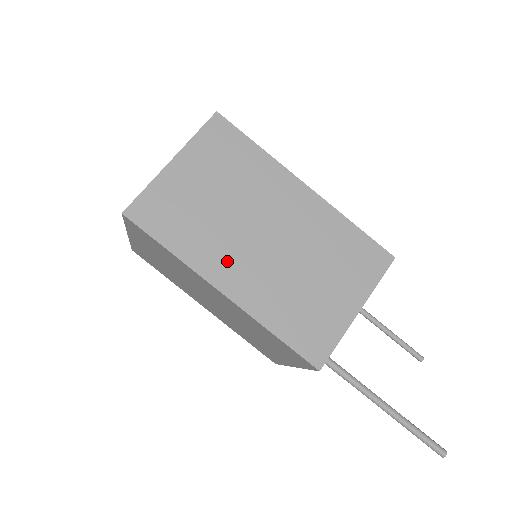
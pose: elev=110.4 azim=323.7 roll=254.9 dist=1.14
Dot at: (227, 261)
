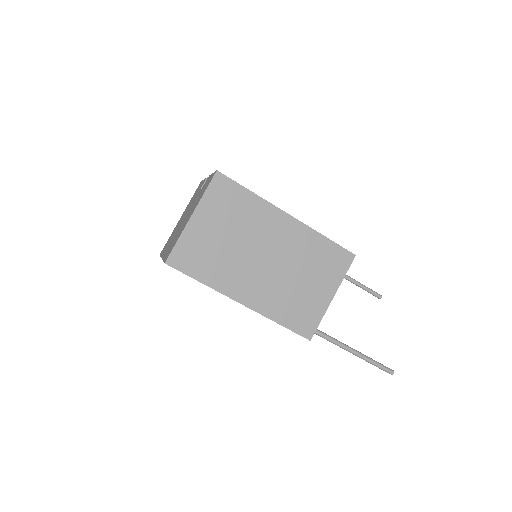
Dot at: (241, 282)
